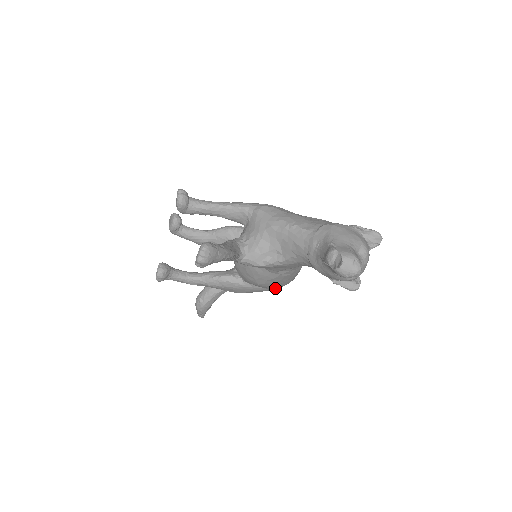
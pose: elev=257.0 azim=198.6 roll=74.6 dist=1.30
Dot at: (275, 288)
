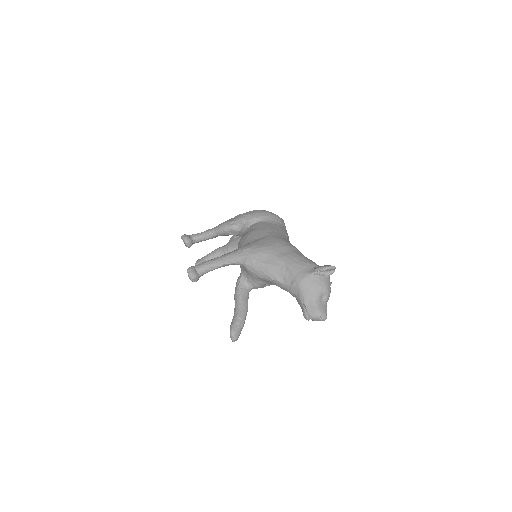
Dot at: occluded
